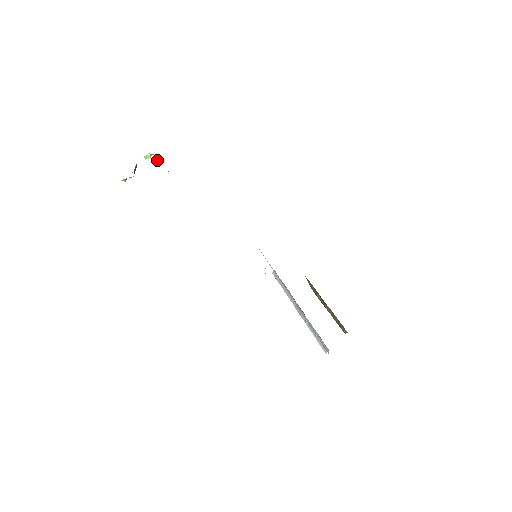
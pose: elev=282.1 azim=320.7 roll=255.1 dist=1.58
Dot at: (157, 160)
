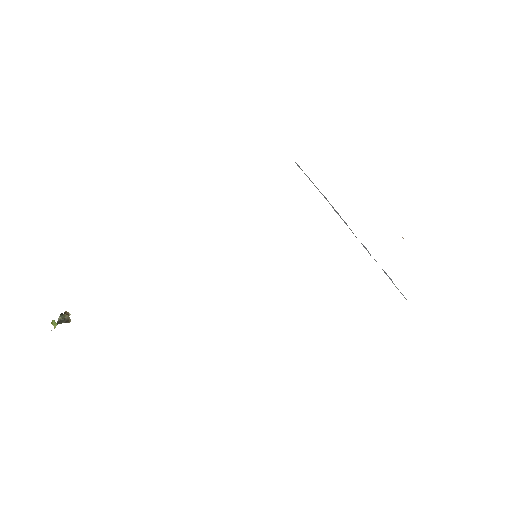
Dot at: occluded
